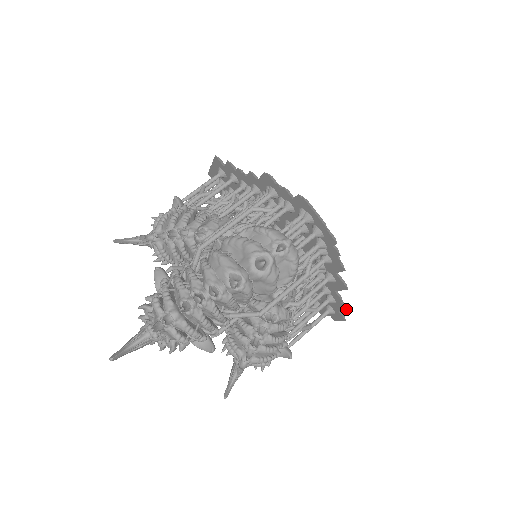
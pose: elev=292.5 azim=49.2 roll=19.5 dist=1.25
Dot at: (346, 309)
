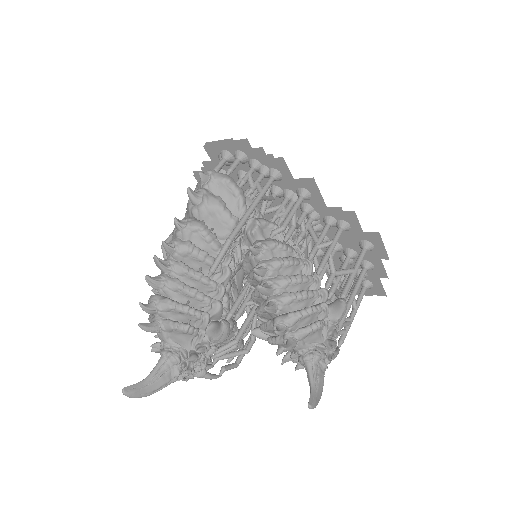
Dot at: (353, 212)
